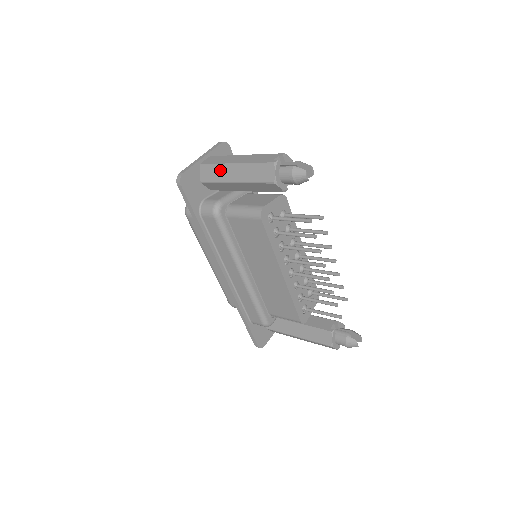
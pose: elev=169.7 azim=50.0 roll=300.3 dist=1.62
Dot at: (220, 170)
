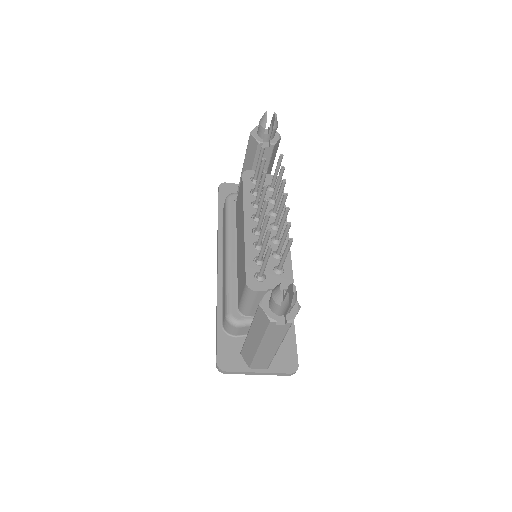
Dot at: occluded
